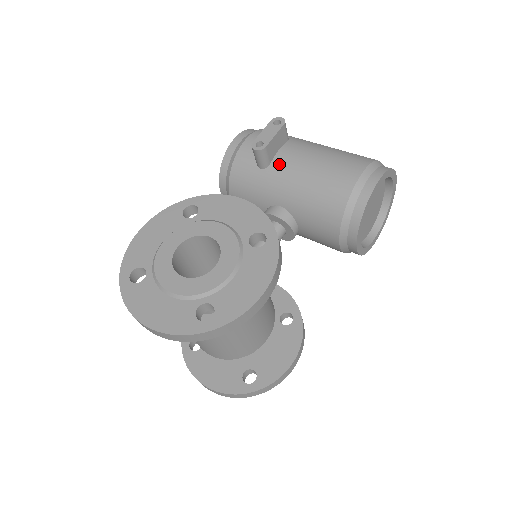
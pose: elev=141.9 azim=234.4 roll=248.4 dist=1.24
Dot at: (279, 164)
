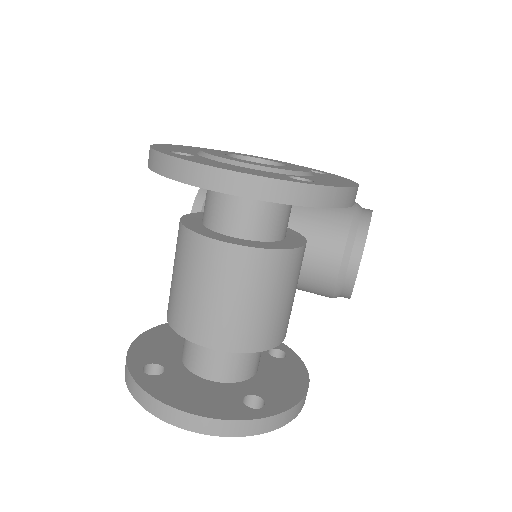
Dot at: occluded
